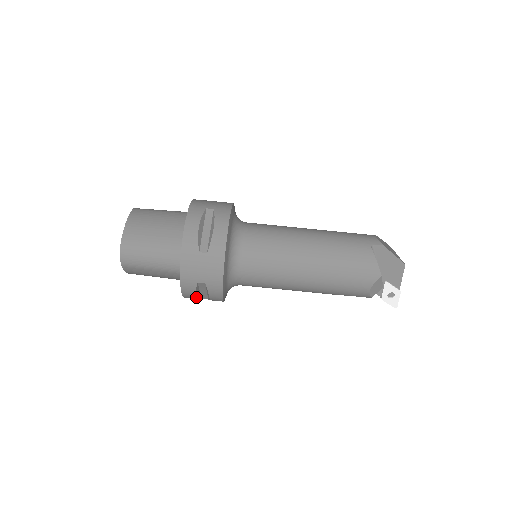
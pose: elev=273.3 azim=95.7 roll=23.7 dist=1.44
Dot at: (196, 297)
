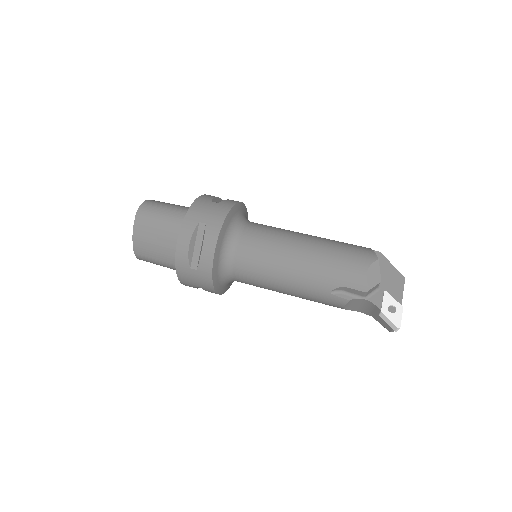
Dot at: (189, 250)
